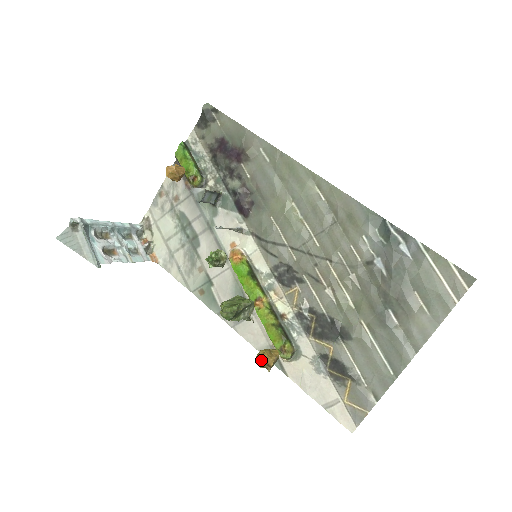
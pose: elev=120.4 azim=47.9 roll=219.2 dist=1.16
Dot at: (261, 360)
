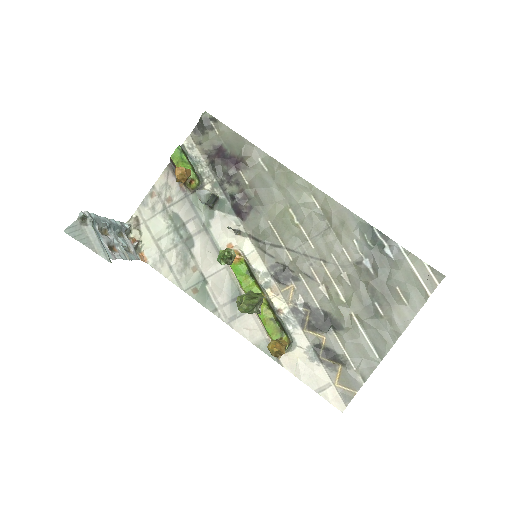
Dot at: (276, 348)
